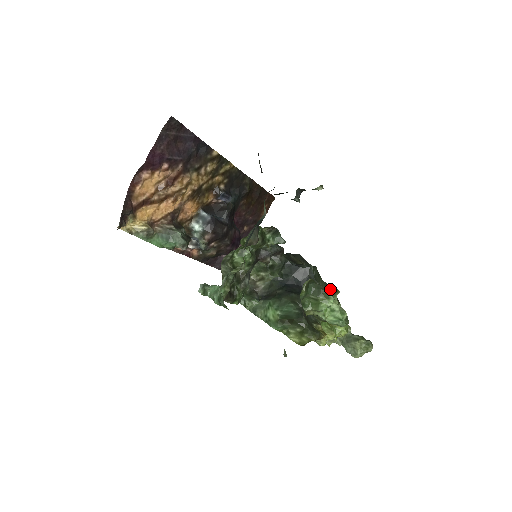
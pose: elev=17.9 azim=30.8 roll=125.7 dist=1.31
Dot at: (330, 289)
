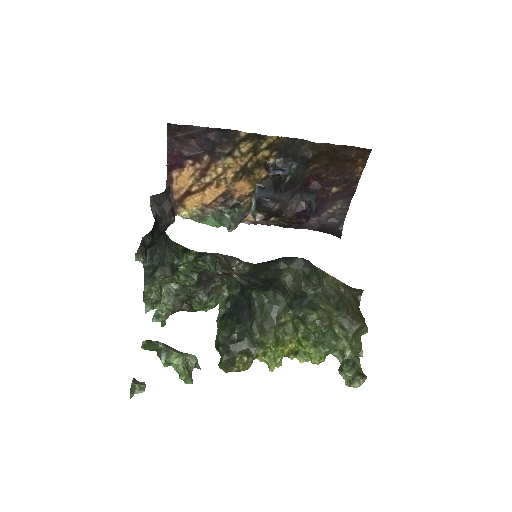
Dot at: (287, 316)
